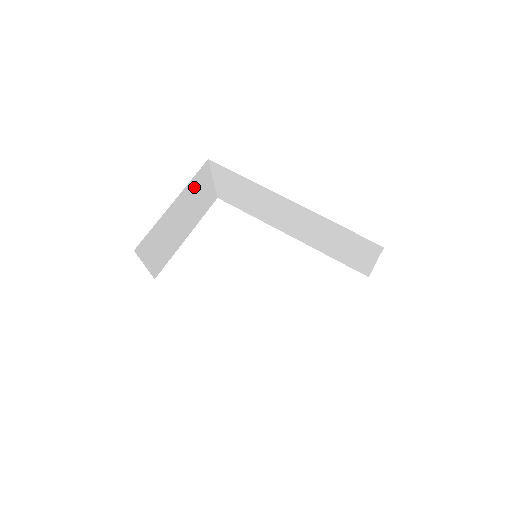
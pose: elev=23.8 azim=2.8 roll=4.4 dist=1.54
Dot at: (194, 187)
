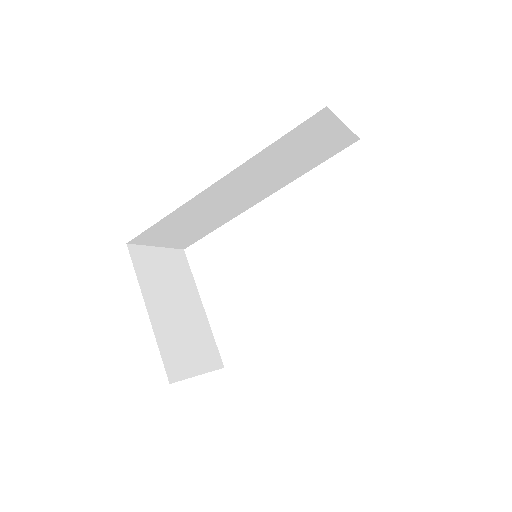
Dot at: (148, 275)
